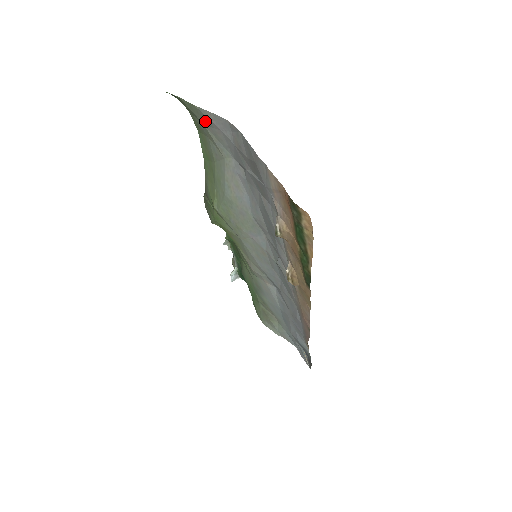
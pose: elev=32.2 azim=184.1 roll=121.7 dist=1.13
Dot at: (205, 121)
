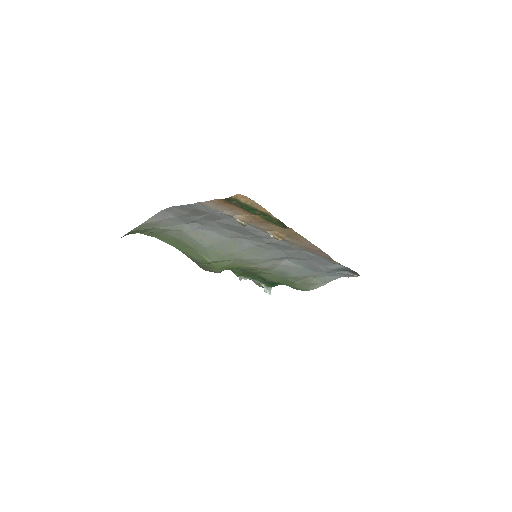
Dot at: (153, 225)
